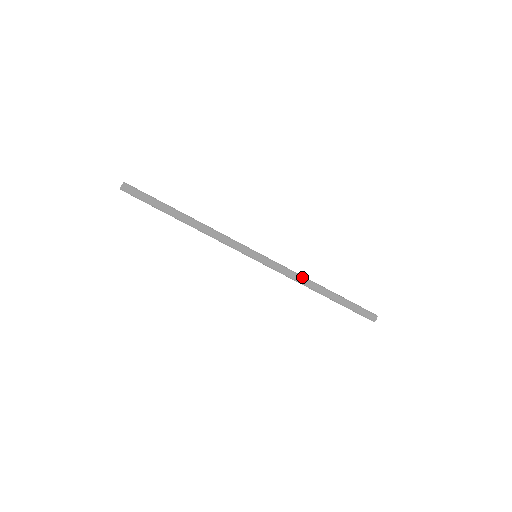
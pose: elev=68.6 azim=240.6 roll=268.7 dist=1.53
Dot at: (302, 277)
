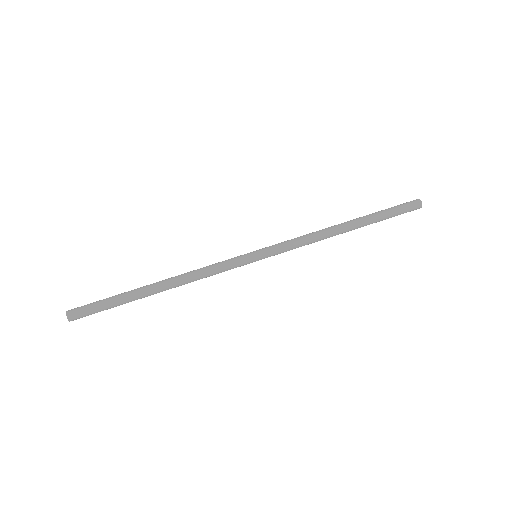
Dot at: (315, 232)
